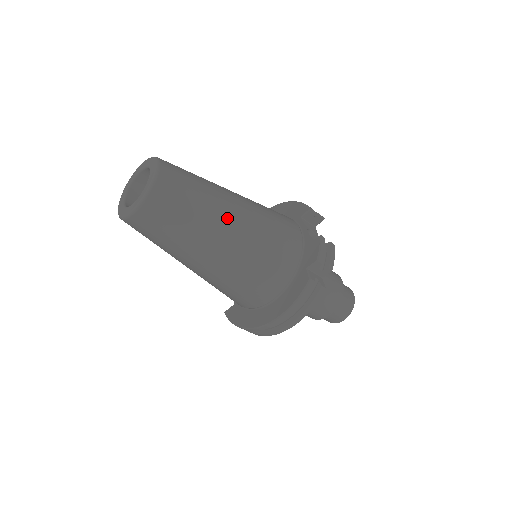
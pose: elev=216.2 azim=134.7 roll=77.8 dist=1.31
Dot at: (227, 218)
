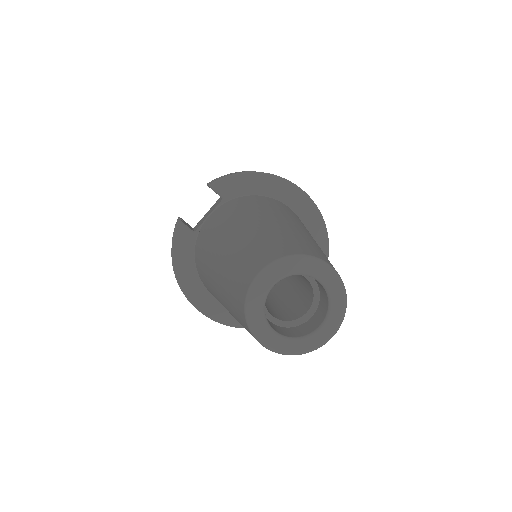
Dot at: occluded
